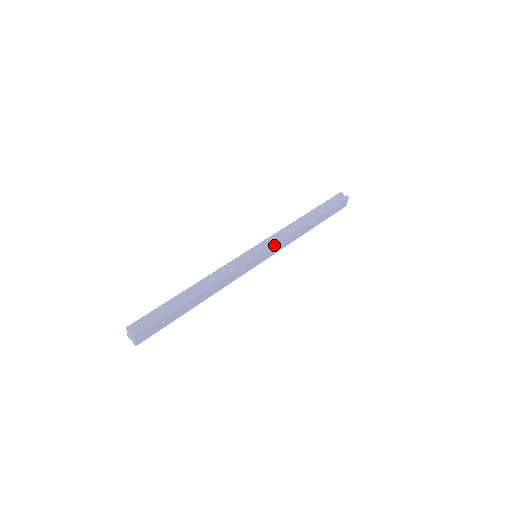
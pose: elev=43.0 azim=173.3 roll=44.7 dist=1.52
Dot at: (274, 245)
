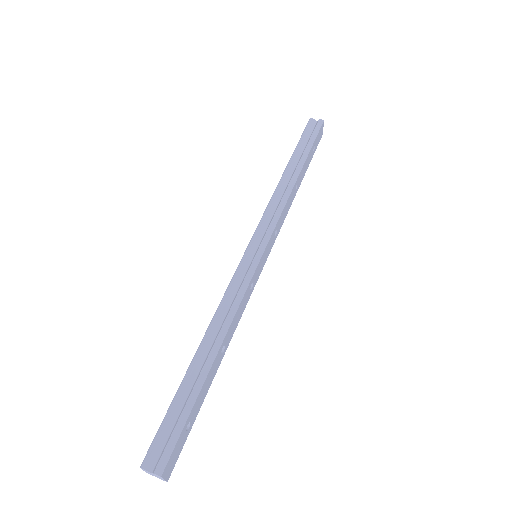
Dot at: (272, 230)
